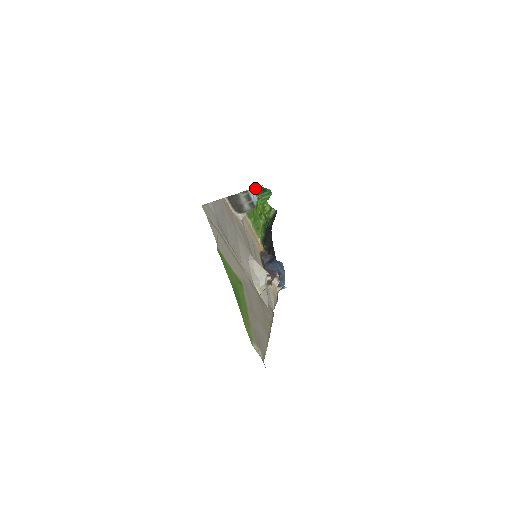
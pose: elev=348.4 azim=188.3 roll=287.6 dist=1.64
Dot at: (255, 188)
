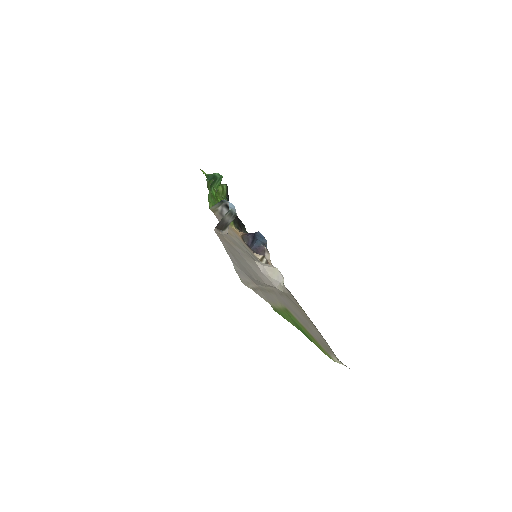
Dot at: (210, 184)
